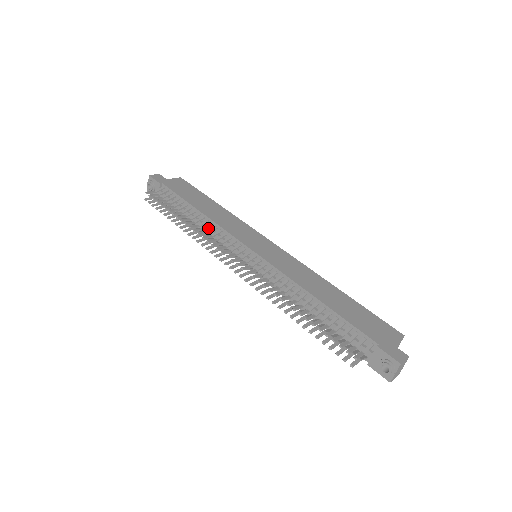
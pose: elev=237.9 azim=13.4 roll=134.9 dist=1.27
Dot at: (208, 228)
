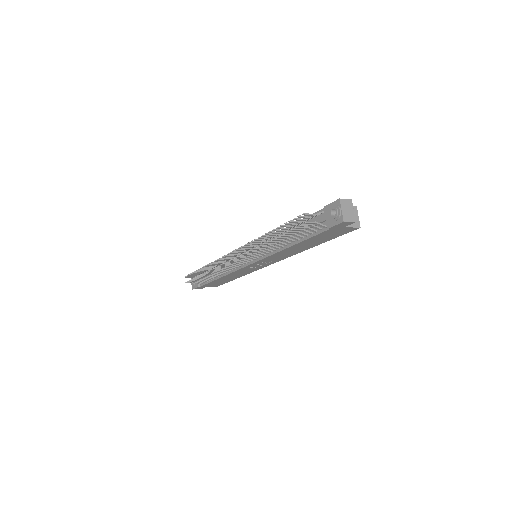
Dot at: occluded
